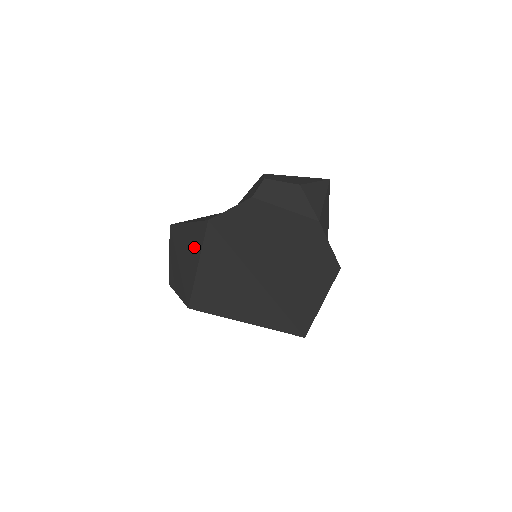
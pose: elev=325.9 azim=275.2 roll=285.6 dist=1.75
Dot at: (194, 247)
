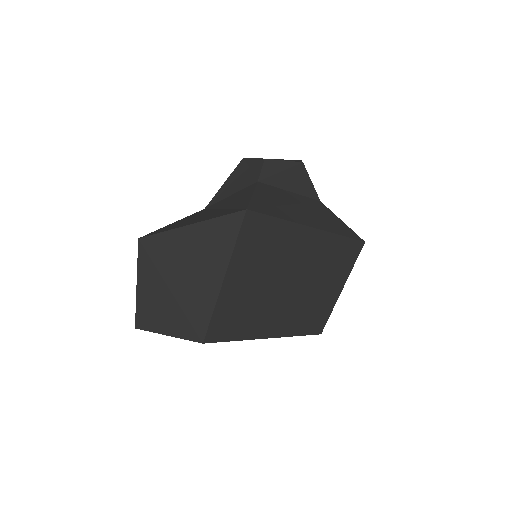
Dot at: (213, 254)
